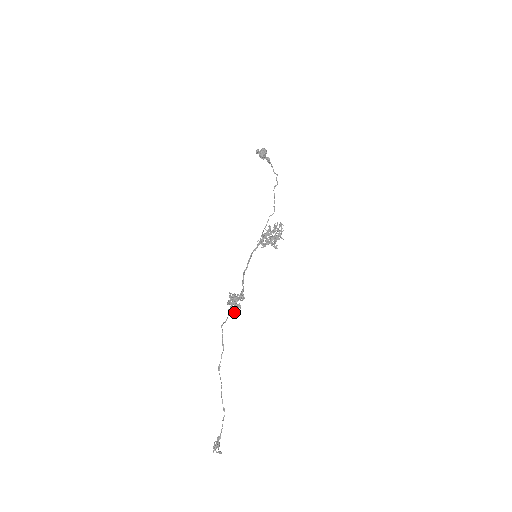
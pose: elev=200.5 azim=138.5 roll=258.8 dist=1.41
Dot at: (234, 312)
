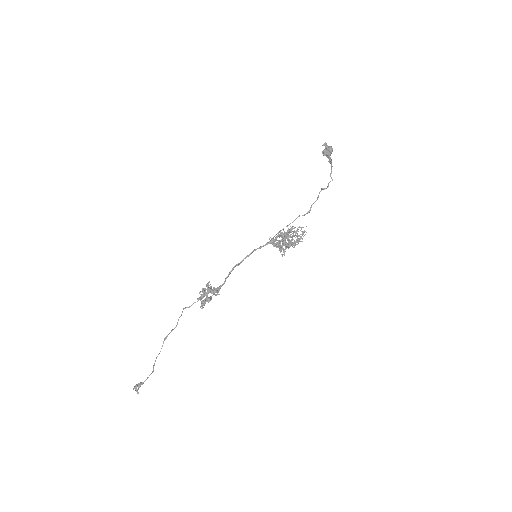
Dot at: (201, 302)
